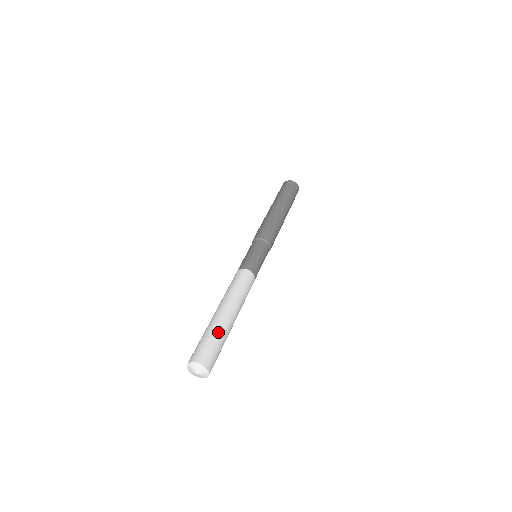
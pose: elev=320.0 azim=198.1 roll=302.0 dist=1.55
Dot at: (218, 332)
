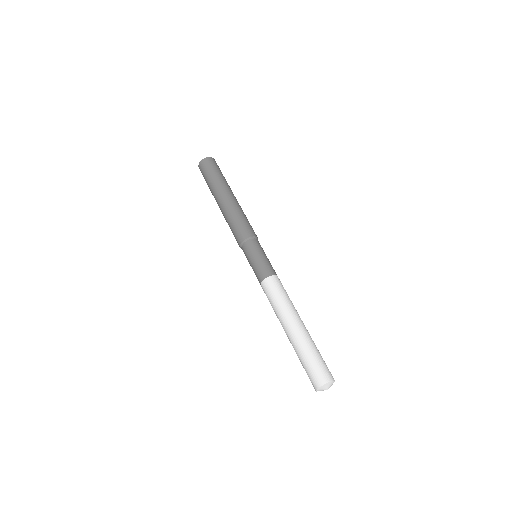
Dot at: (316, 347)
